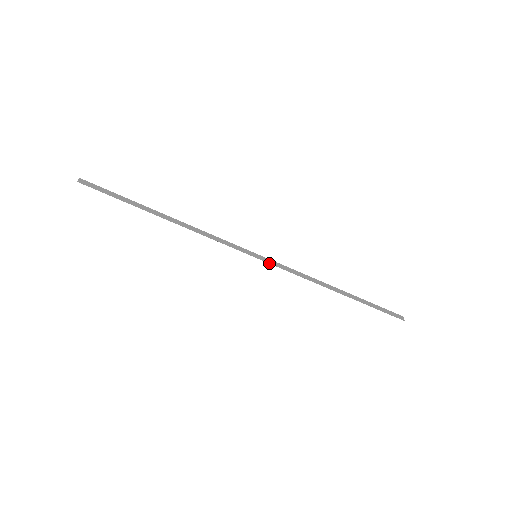
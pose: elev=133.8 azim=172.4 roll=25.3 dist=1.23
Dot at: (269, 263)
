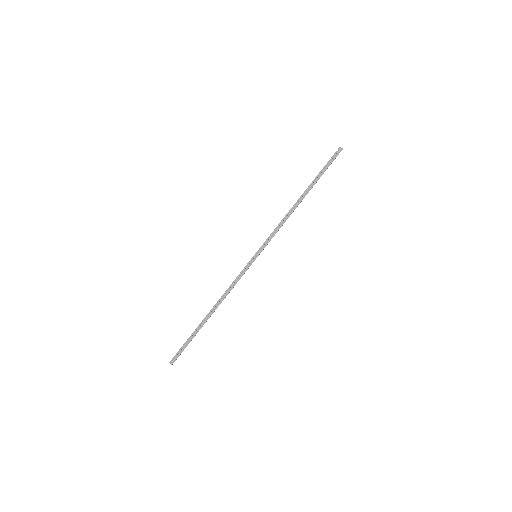
Dot at: occluded
